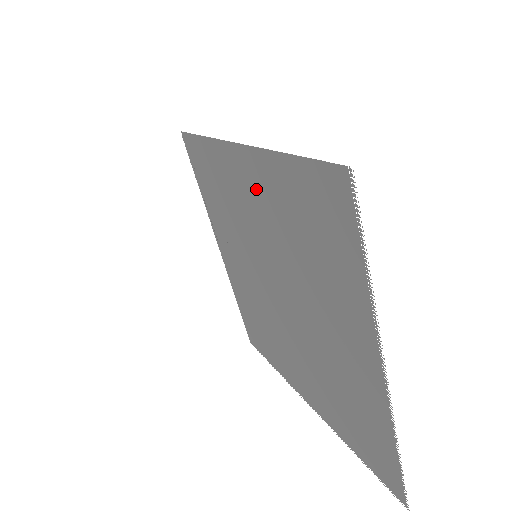
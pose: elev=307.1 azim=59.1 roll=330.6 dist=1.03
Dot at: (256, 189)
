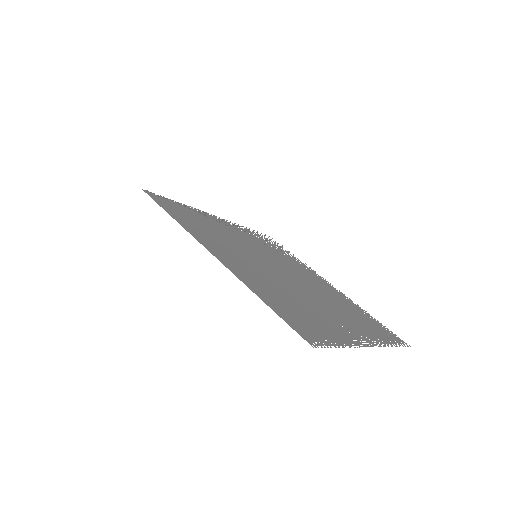
Dot at: occluded
